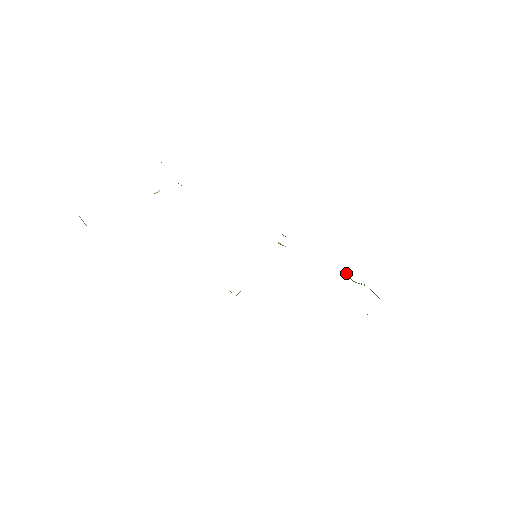
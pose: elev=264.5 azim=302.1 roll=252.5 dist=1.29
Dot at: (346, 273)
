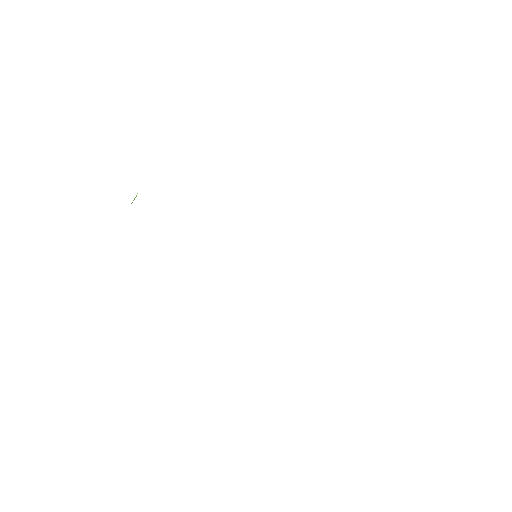
Dot at: occluded
